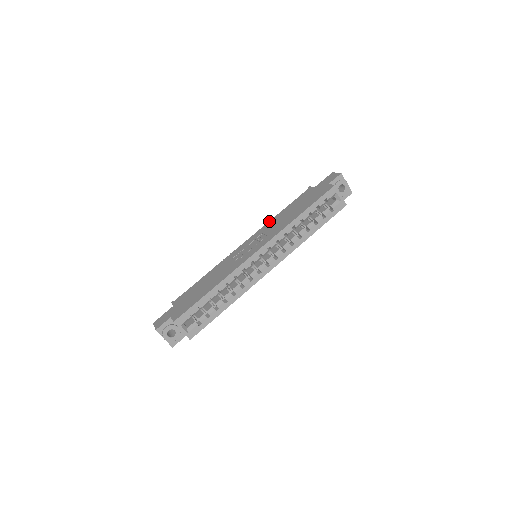
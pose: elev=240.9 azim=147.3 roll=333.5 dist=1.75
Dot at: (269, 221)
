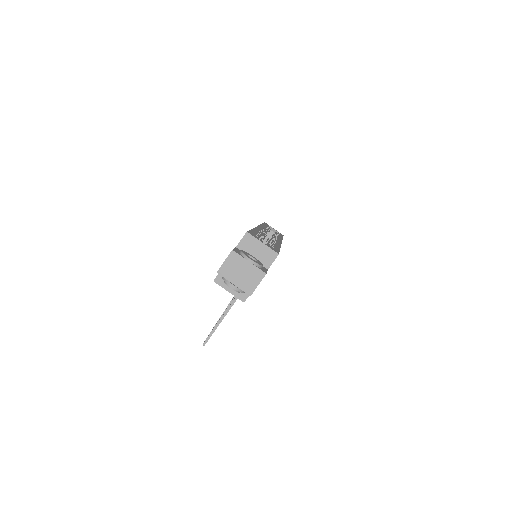
Dot at: occluded
